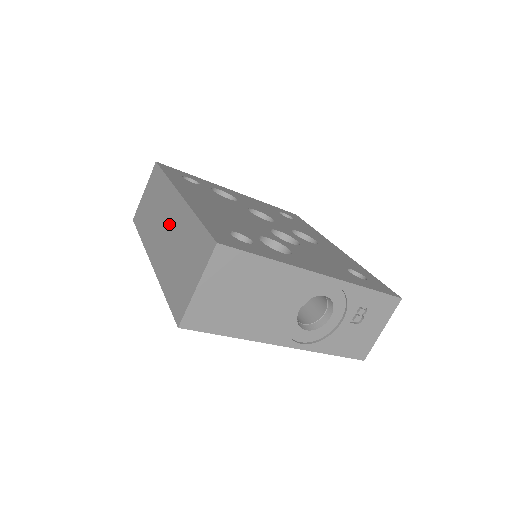
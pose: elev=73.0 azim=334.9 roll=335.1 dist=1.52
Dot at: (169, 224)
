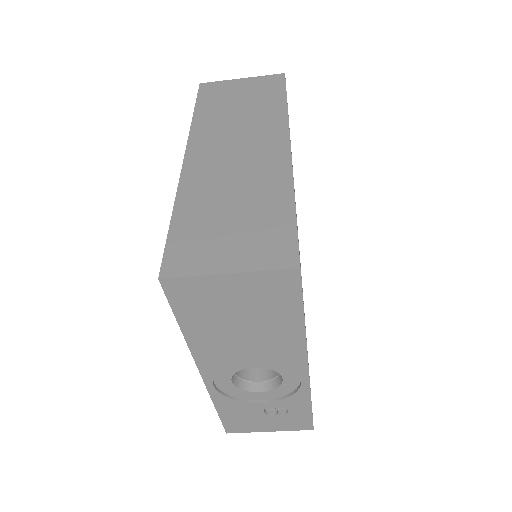
Dot at: (248, 155)
